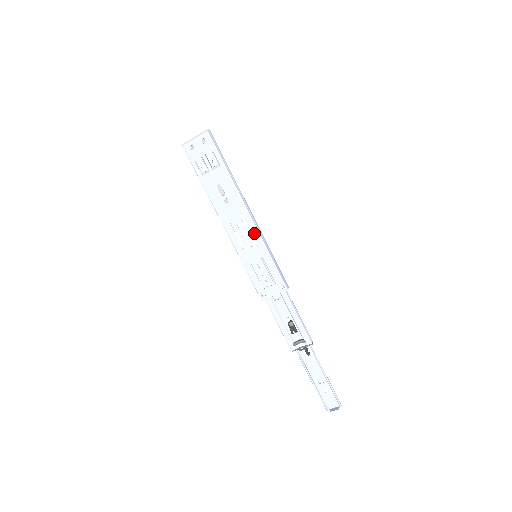
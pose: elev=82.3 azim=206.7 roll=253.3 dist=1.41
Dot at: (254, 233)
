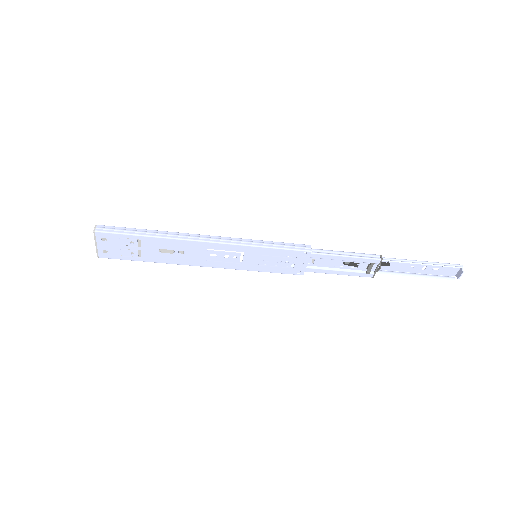
Dot at: (231, 248)
